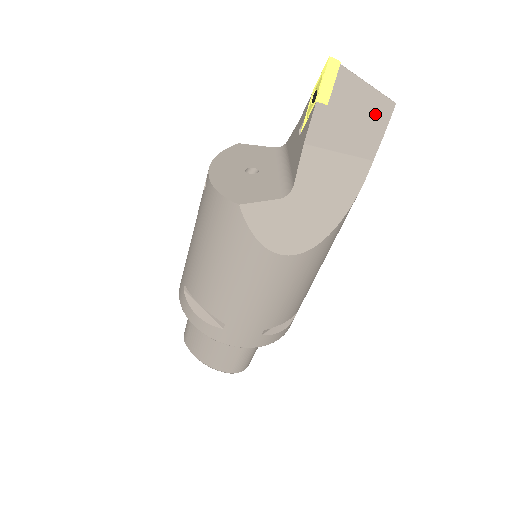
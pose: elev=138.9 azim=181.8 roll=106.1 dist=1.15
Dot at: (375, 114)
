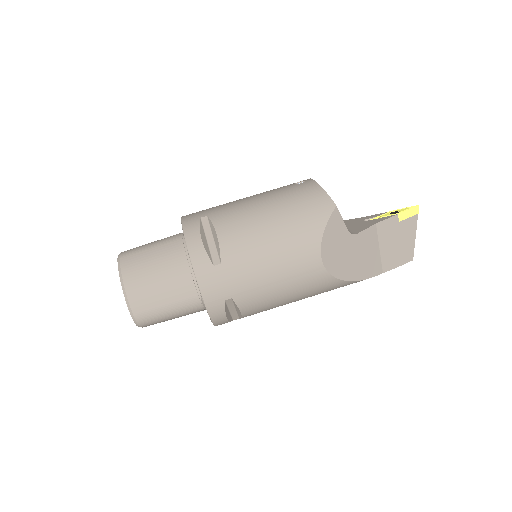
Dot at: (404, 253)
